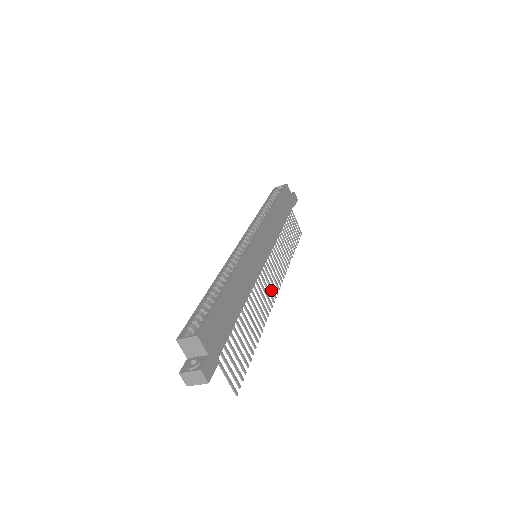
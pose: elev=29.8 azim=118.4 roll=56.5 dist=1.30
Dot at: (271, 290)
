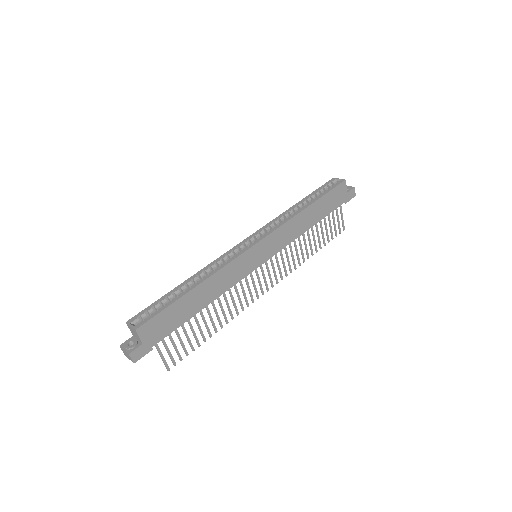
Dot at: (260, 288)
